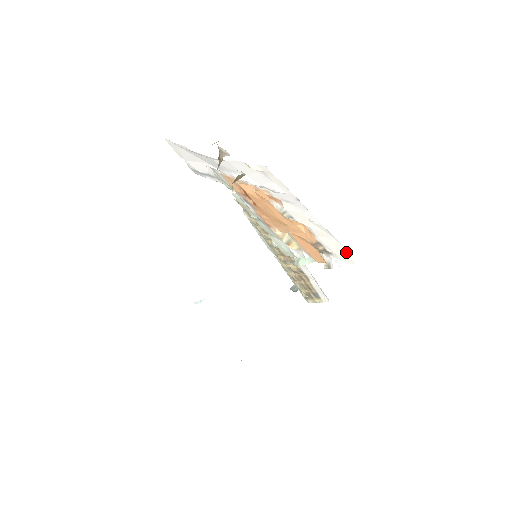
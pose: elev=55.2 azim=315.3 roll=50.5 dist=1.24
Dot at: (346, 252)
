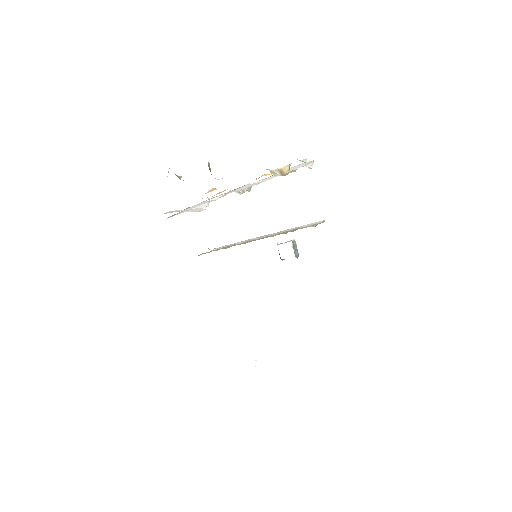
Dot at: (301, 164)
